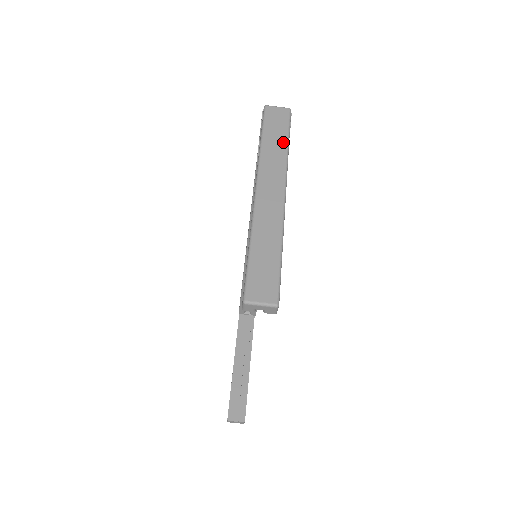
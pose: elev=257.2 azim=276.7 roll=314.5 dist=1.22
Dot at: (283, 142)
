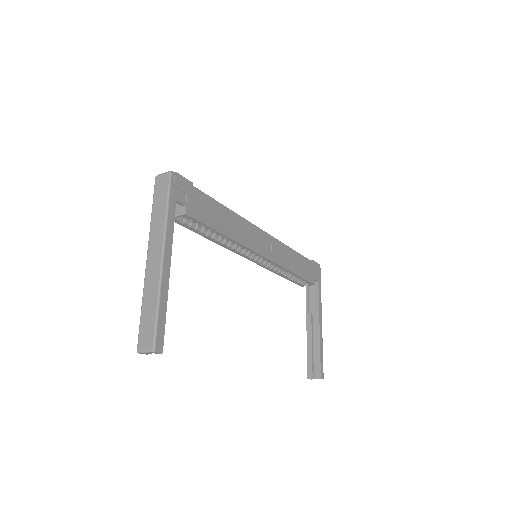
Dot at: (164, 208)
